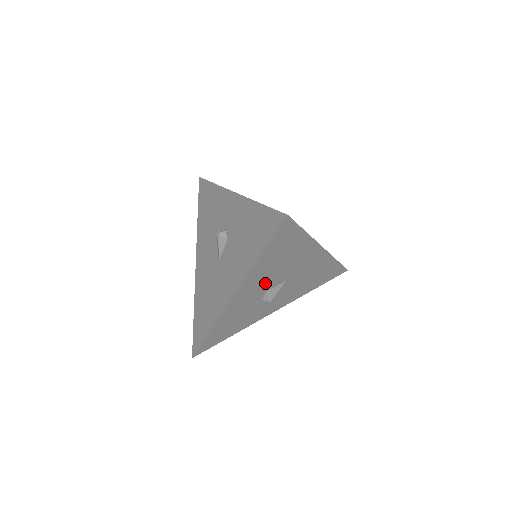
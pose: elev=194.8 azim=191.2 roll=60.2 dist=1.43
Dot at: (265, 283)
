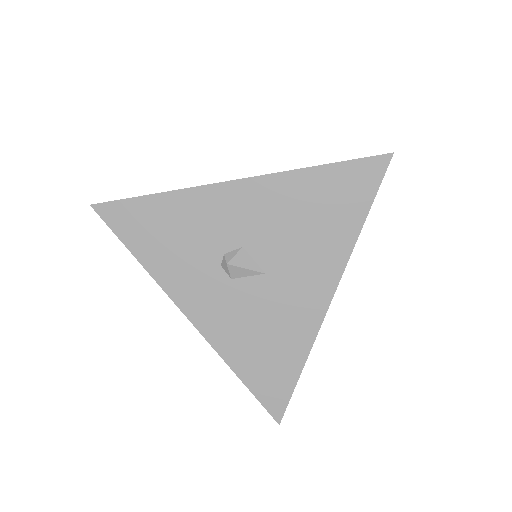
Dot at: (263, 227)
